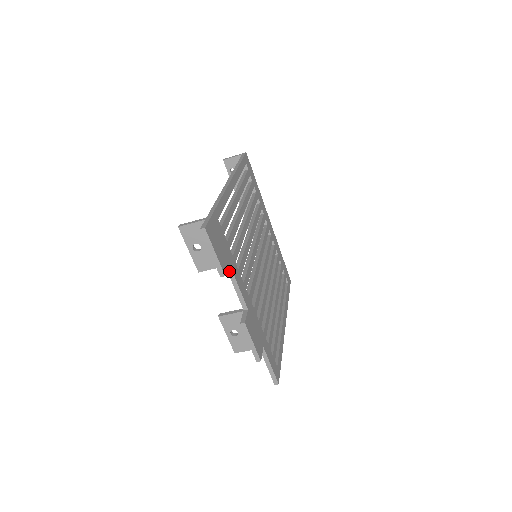
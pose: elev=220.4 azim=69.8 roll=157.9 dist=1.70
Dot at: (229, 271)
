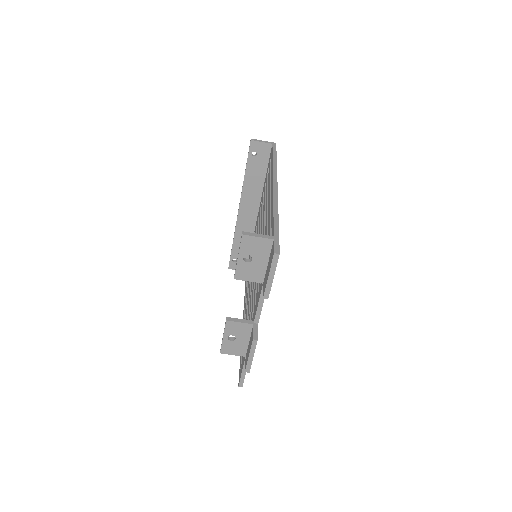
Dot at: occluded
